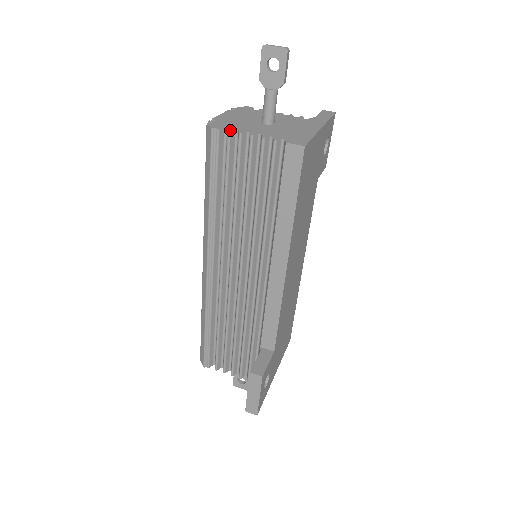
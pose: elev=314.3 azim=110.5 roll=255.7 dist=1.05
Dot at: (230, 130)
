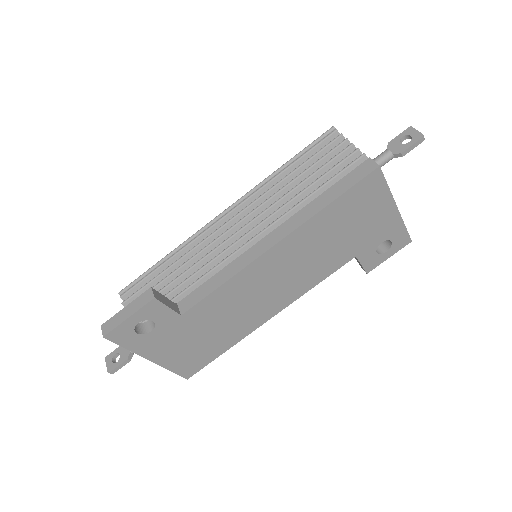
Dot at: occluded
